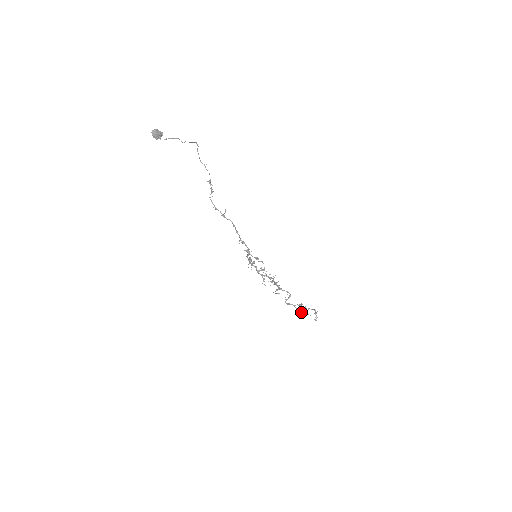
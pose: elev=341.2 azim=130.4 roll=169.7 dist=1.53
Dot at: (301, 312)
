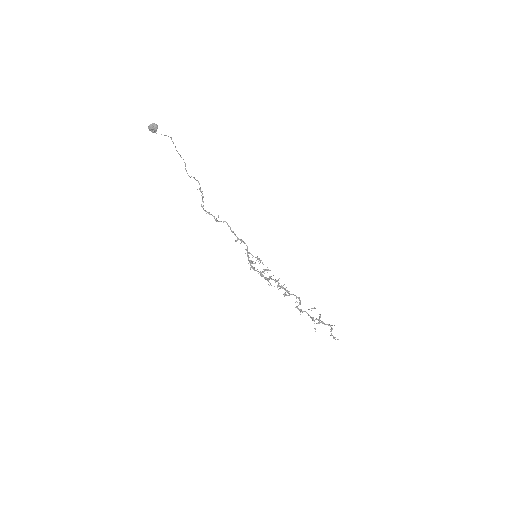
Dot at: (316, 323)
